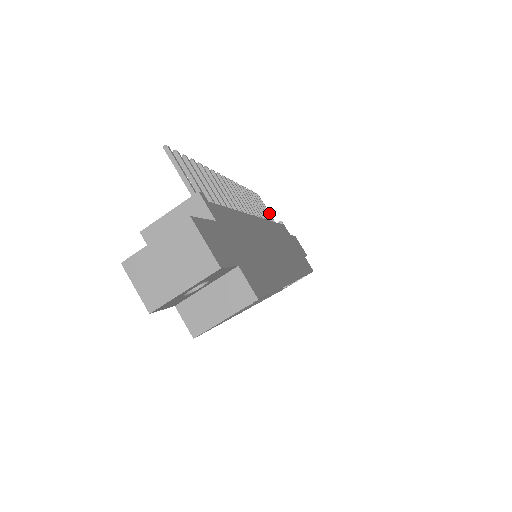
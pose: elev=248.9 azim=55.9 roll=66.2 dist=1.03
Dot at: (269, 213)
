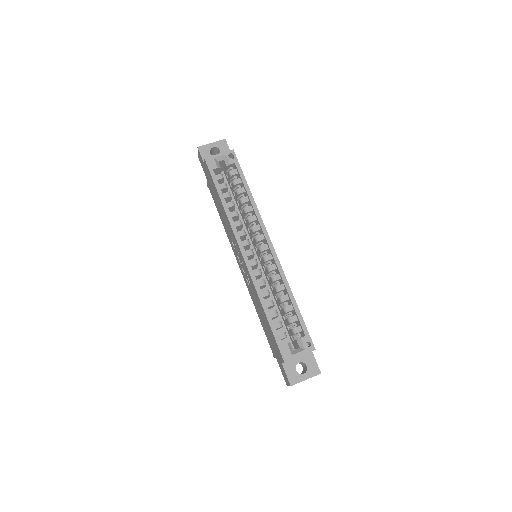
Dot at: occluded
